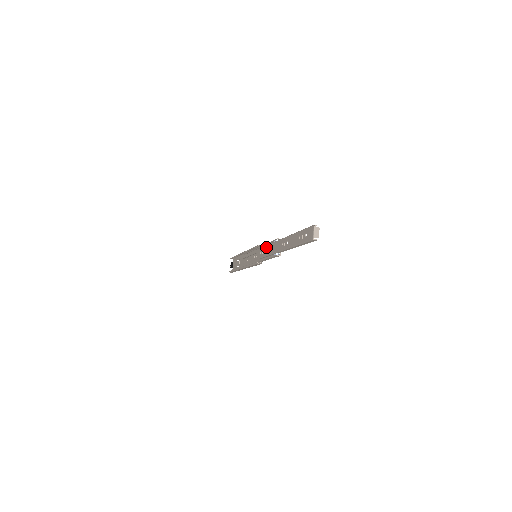
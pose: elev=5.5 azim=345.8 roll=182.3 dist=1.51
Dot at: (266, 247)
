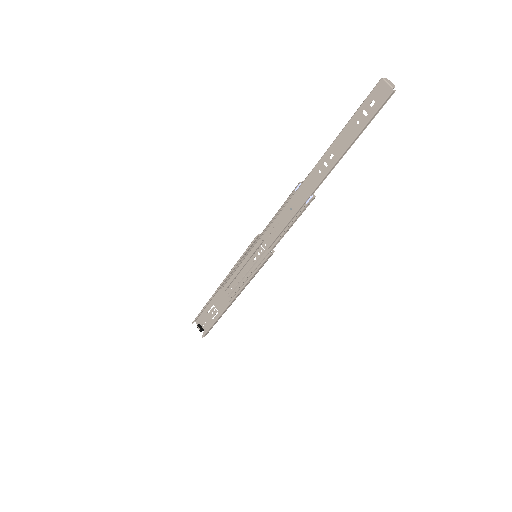
Dot at: (281, 215)
